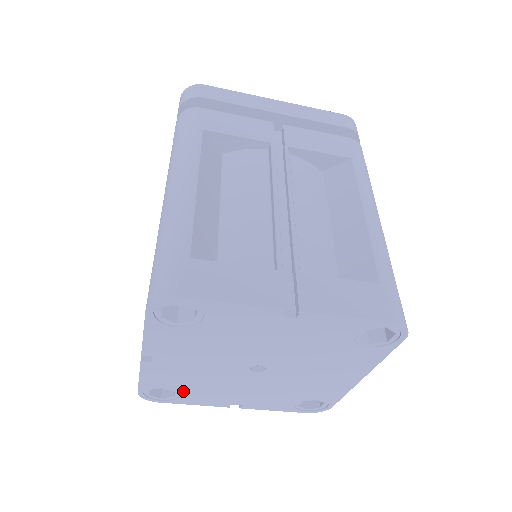
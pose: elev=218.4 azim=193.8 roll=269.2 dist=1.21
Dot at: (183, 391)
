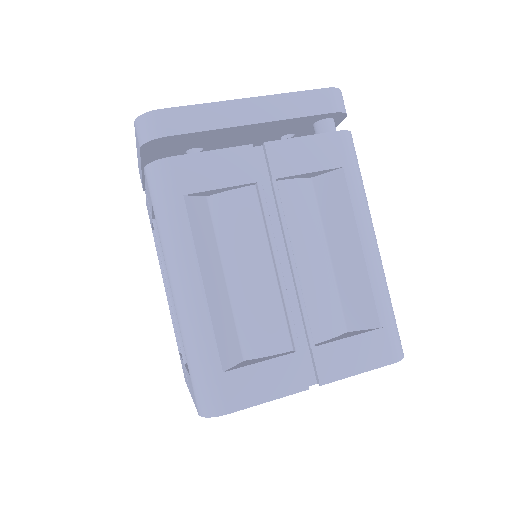
Dot at: occluded
